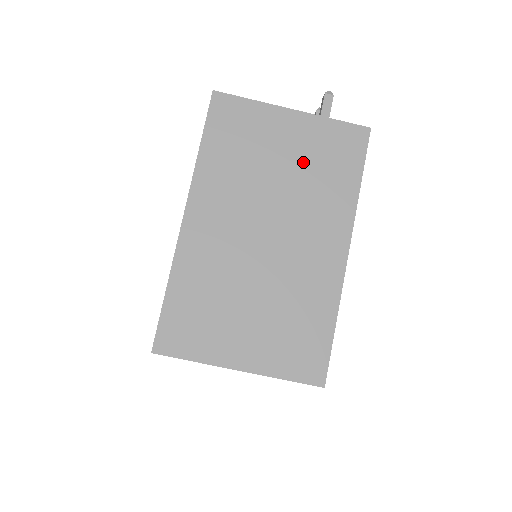
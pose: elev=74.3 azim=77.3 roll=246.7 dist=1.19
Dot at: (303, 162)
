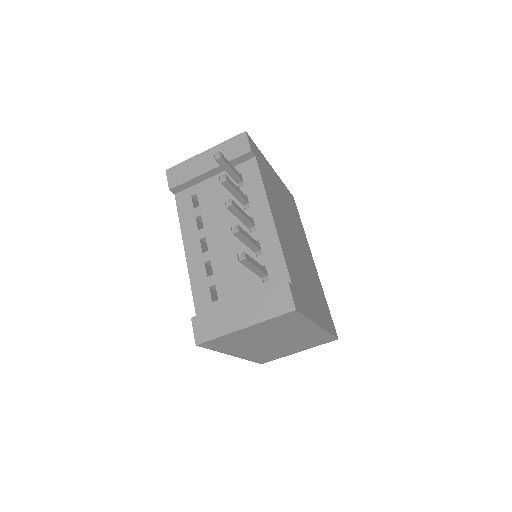
Dot at: (270, 330)
